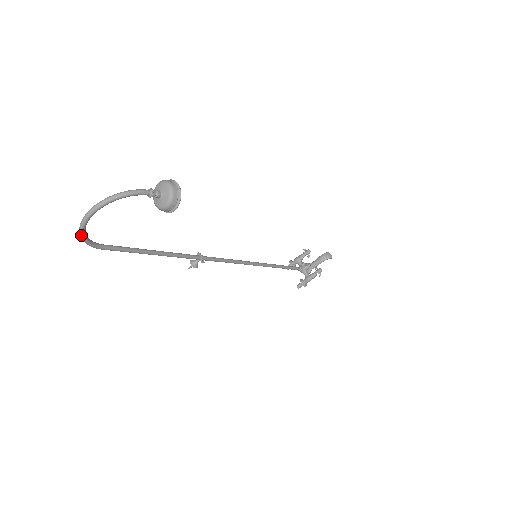
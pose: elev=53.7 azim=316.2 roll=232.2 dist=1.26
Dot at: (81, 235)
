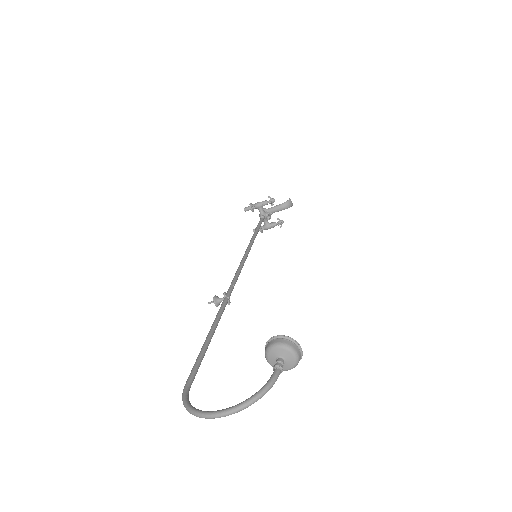
Dot at: (192, 414)
